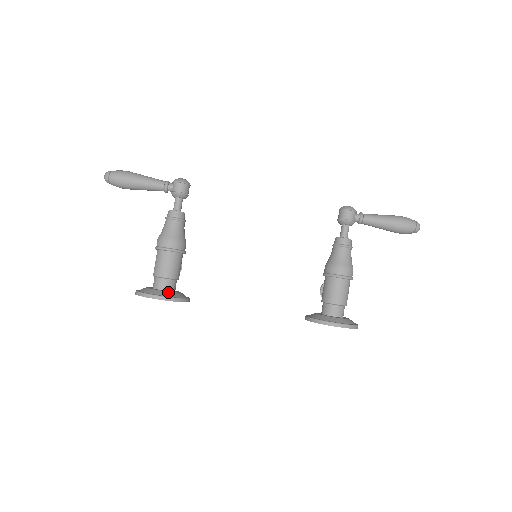
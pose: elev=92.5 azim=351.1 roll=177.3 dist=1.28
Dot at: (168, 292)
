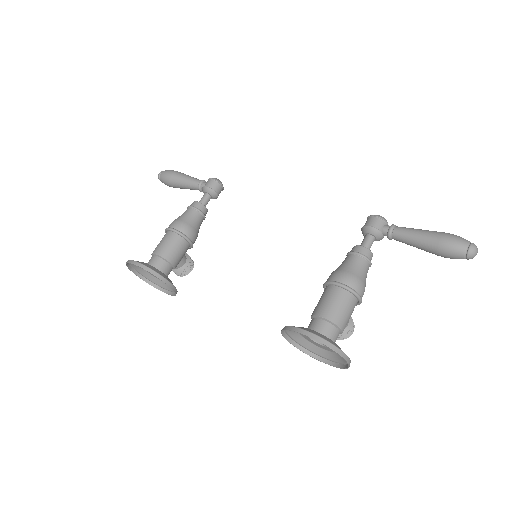
Dot at: occluded
